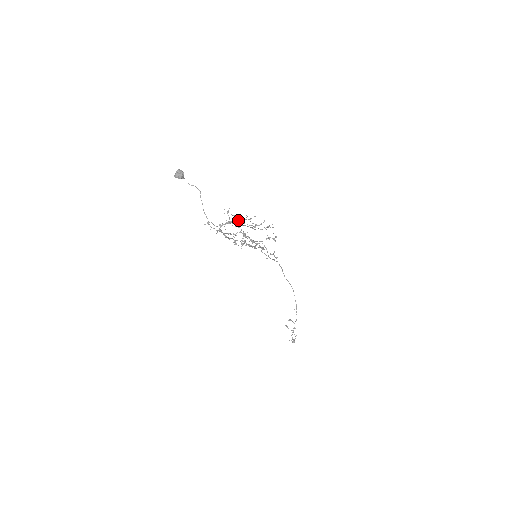
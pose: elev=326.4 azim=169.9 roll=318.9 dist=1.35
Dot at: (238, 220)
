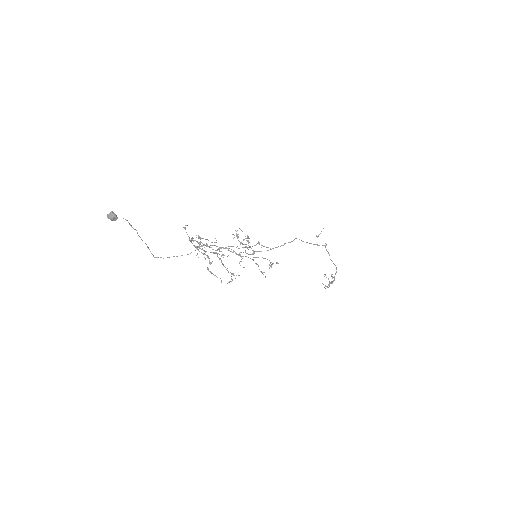
Dot at: (204, 251)
